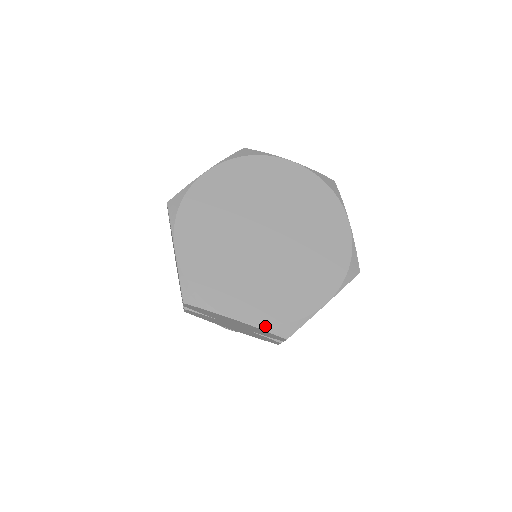
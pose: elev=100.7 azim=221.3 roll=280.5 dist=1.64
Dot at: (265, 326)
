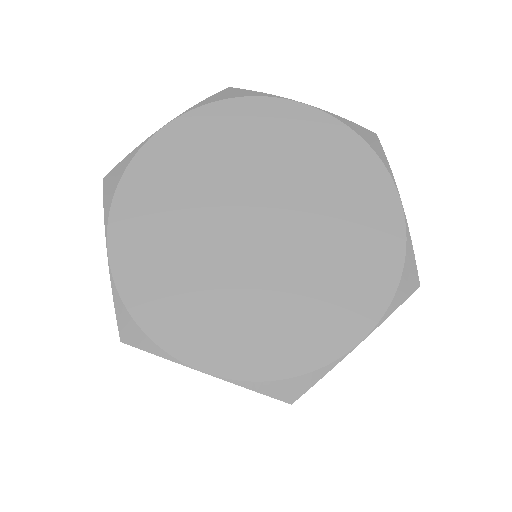
Dot at: (391, 306)
